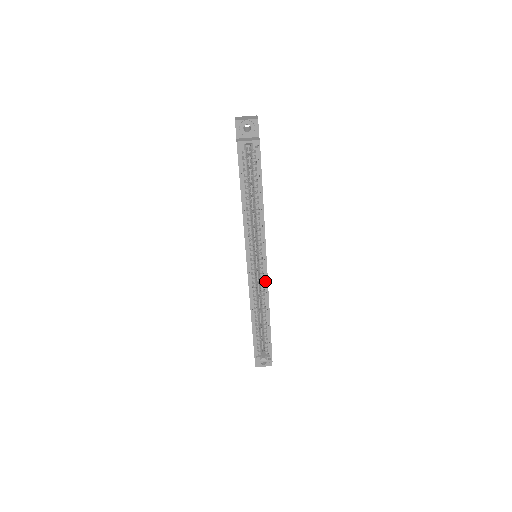
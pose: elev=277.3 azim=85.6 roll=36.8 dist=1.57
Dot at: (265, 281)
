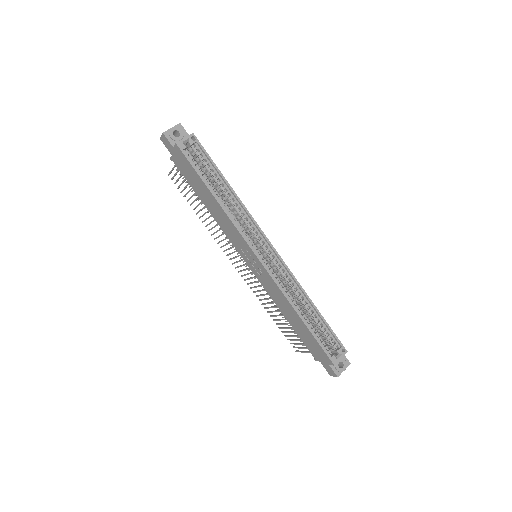
Dot at: (281, 264)
